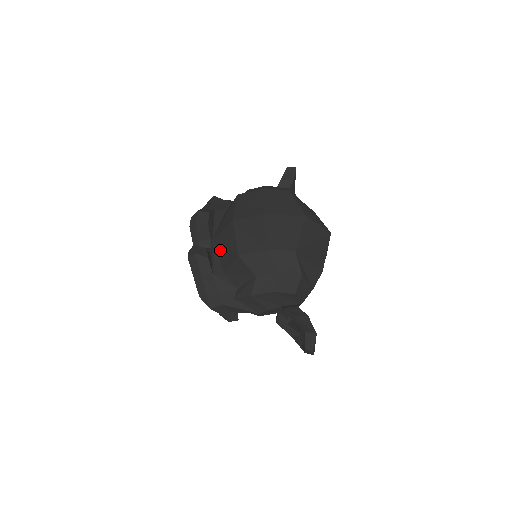
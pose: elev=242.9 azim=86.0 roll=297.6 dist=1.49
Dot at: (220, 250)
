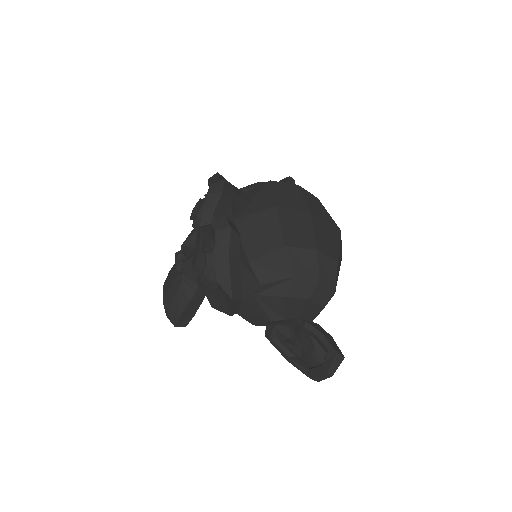
Dot at: (248, 234)
